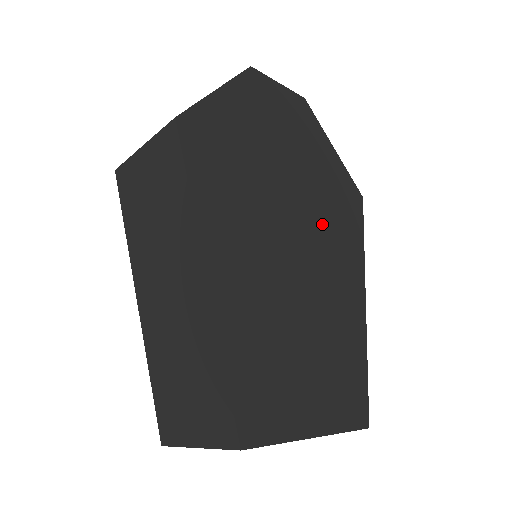
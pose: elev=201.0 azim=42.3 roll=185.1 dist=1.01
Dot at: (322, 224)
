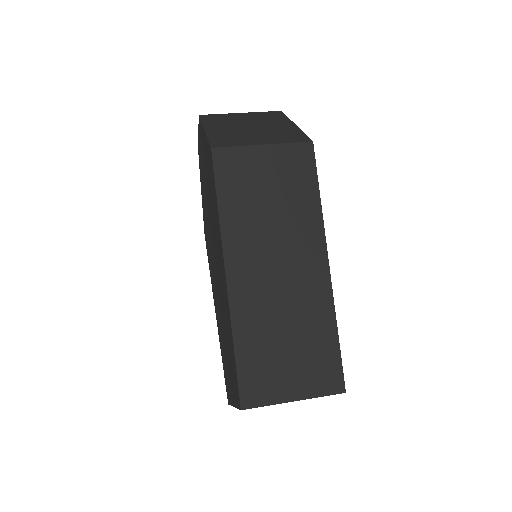
Dot at: occluded
